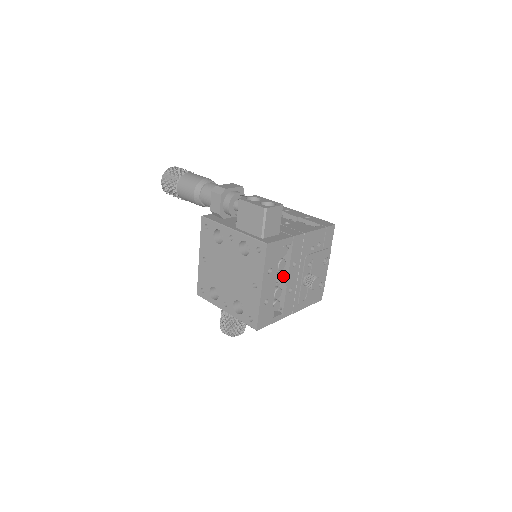
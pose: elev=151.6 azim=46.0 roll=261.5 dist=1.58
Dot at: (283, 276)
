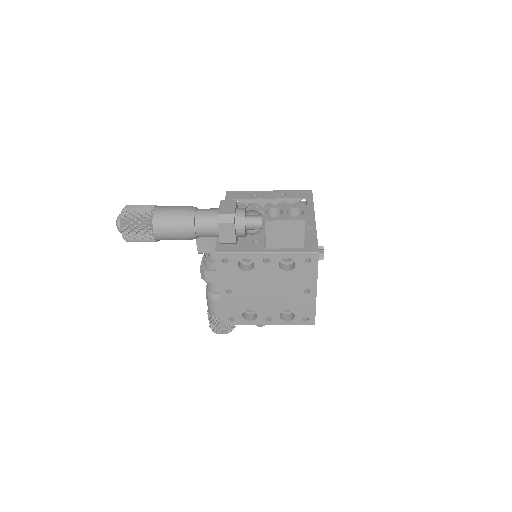
Dot at: occluded
